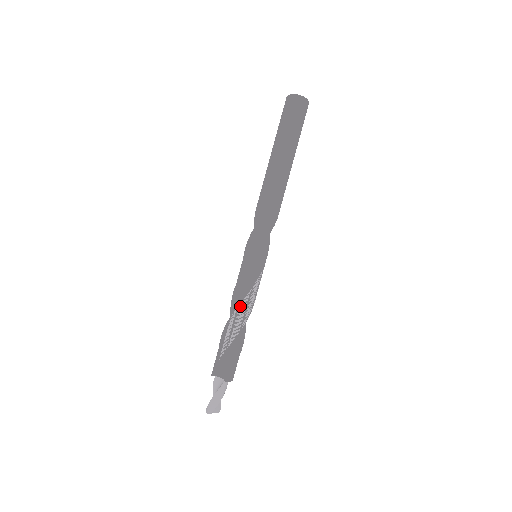
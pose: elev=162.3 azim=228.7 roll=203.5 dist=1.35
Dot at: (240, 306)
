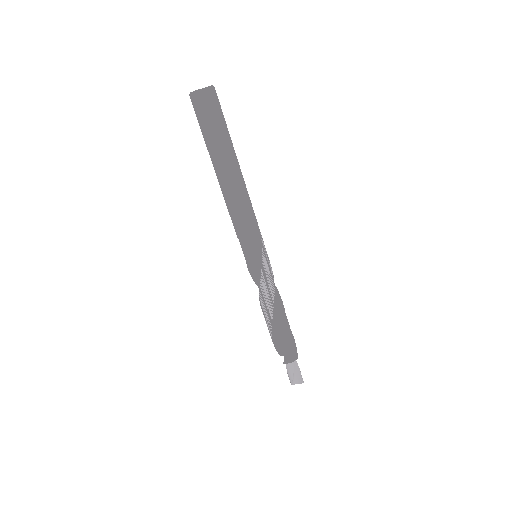
Dot at: (261, 305)
